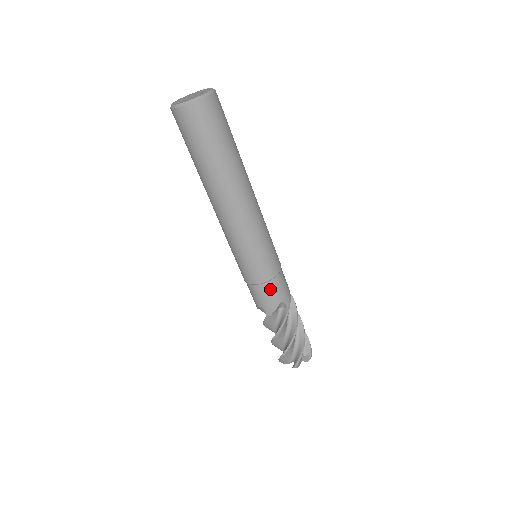
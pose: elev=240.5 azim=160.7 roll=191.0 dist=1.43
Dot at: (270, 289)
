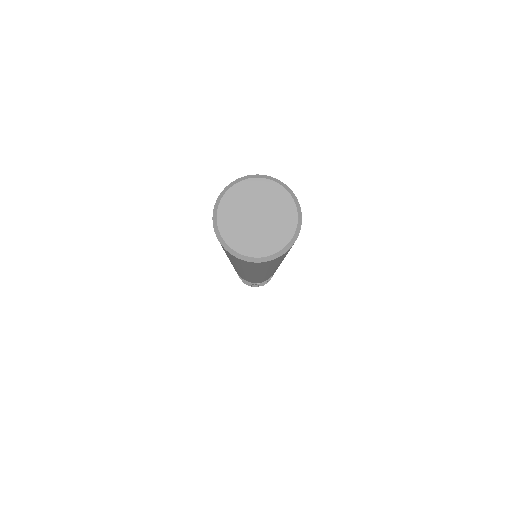
Dot at: occluded
